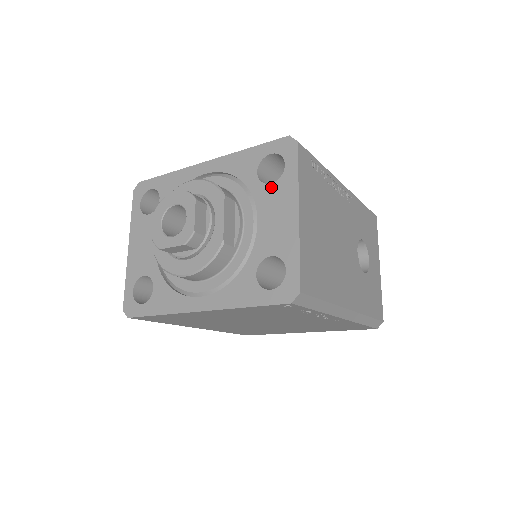
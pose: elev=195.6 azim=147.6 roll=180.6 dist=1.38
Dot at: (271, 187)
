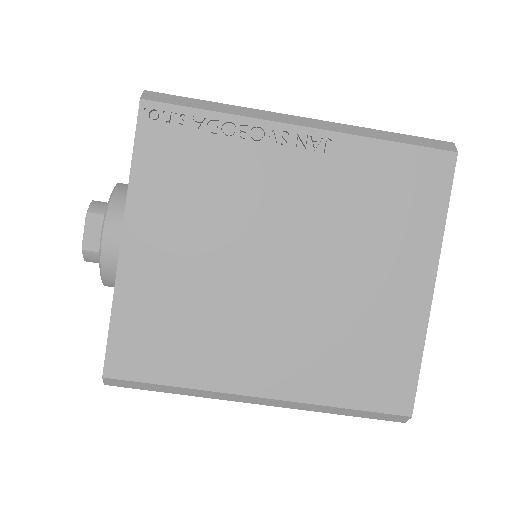
Dot at: occluded
